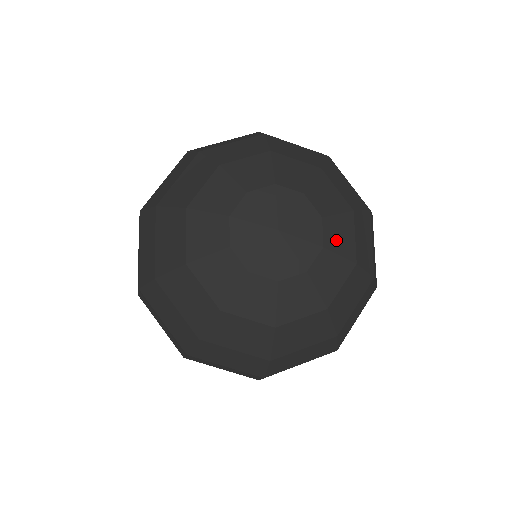
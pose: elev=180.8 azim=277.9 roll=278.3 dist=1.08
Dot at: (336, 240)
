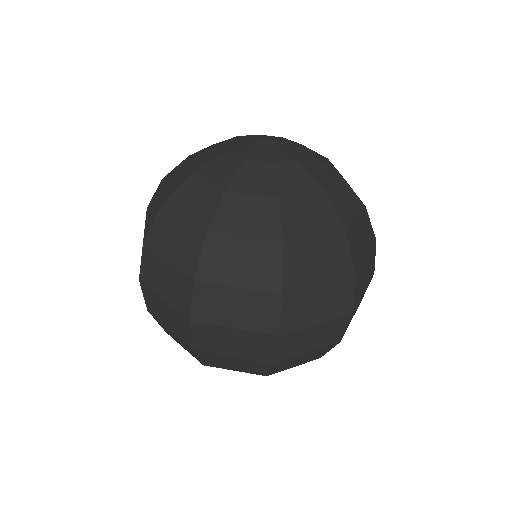
Dot at: (318, 157)
